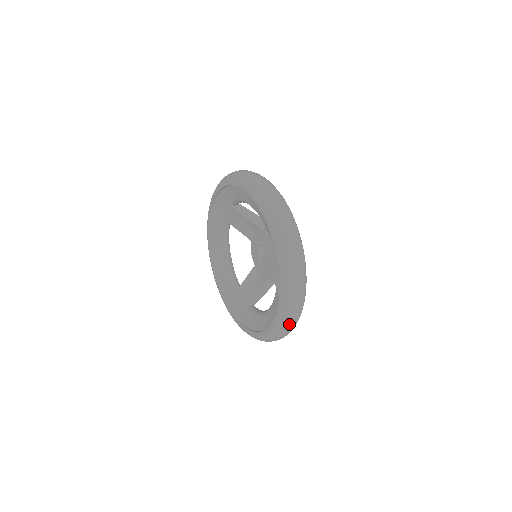
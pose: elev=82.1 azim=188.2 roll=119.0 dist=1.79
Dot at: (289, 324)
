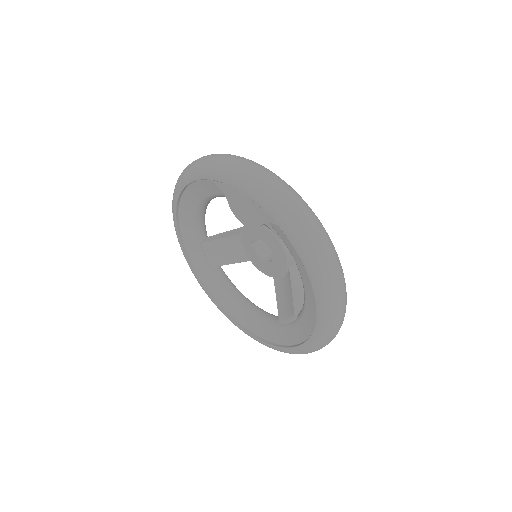
Dot at: (318, 244)
